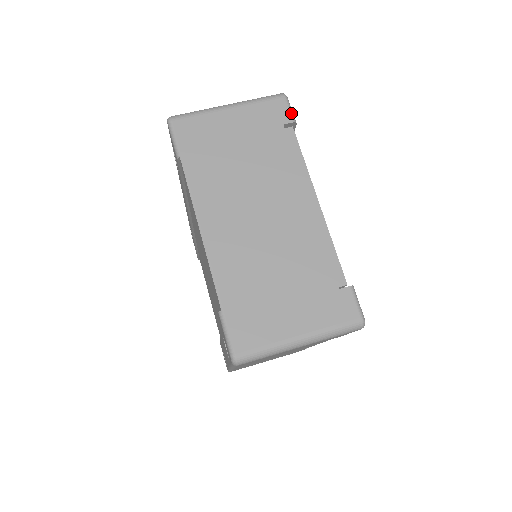
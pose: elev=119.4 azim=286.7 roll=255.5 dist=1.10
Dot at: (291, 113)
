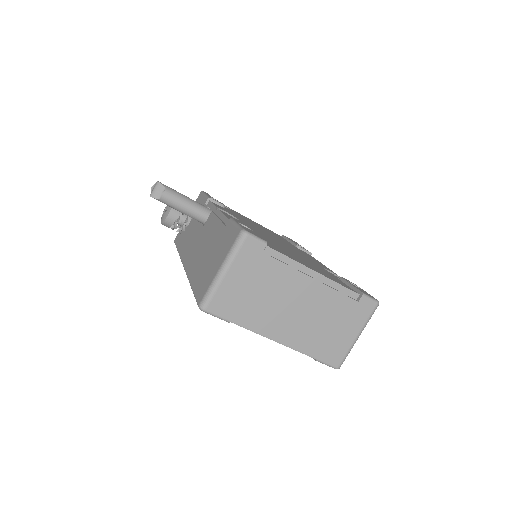
Dot at: (260, 241)
